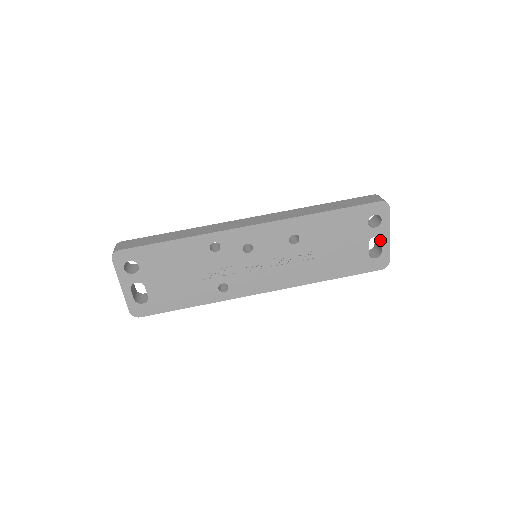
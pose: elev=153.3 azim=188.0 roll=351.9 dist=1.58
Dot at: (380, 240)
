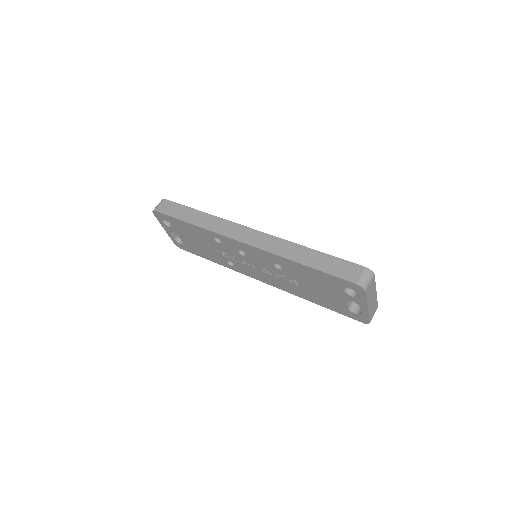
Dot at: occluded
